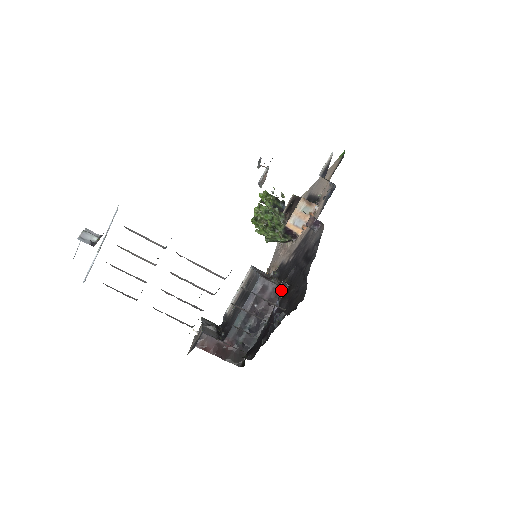
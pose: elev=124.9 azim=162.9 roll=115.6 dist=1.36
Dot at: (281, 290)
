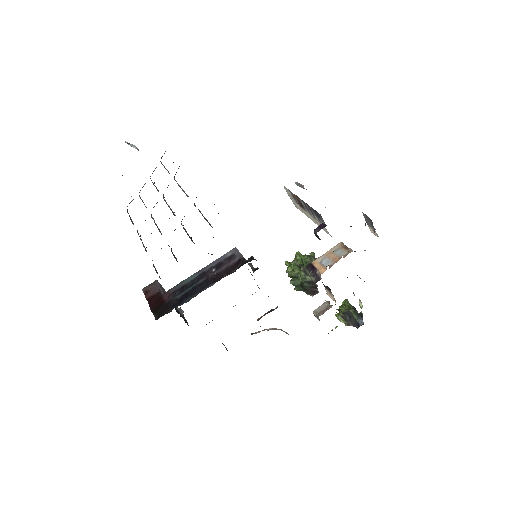
Dot at: (245, 262)
